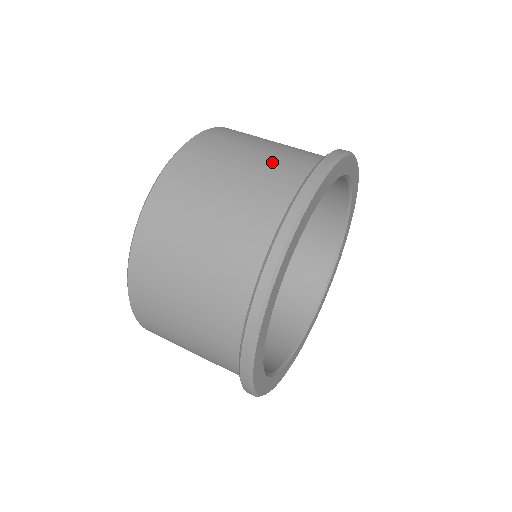
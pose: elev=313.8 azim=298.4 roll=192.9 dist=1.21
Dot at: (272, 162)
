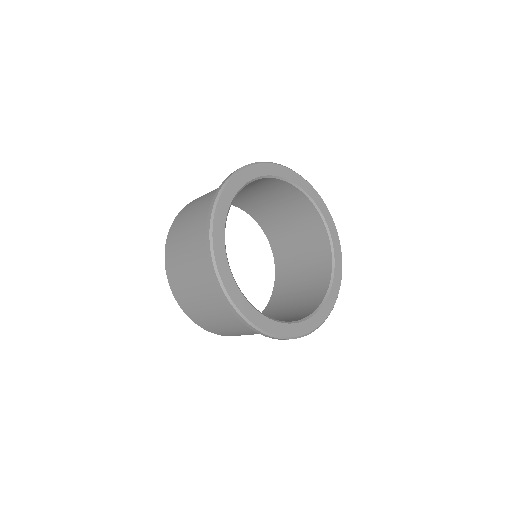
Dot at: occluded
